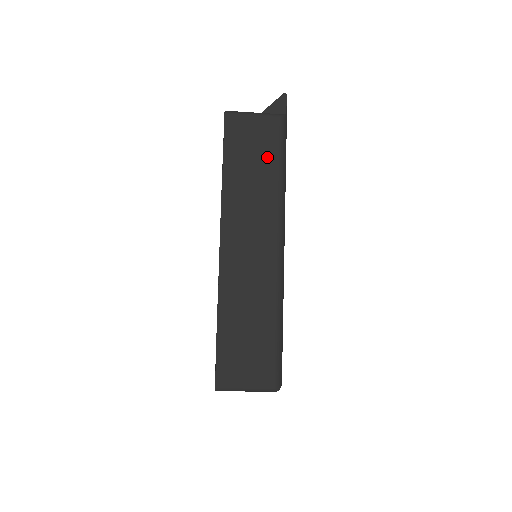
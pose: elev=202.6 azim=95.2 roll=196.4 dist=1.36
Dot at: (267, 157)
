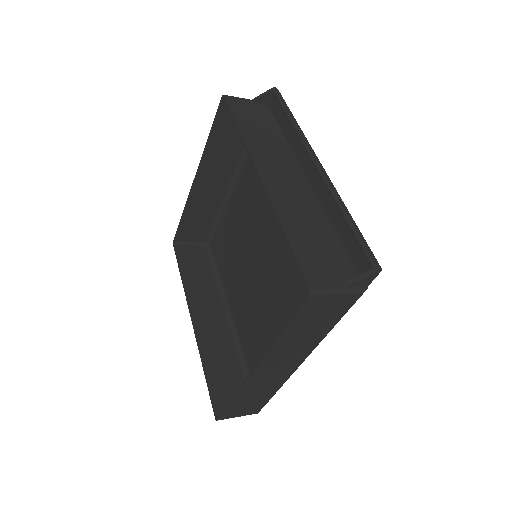
Dot at: (329, 321)
